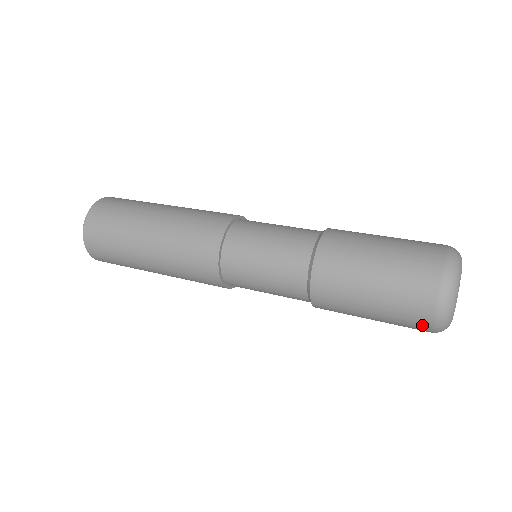
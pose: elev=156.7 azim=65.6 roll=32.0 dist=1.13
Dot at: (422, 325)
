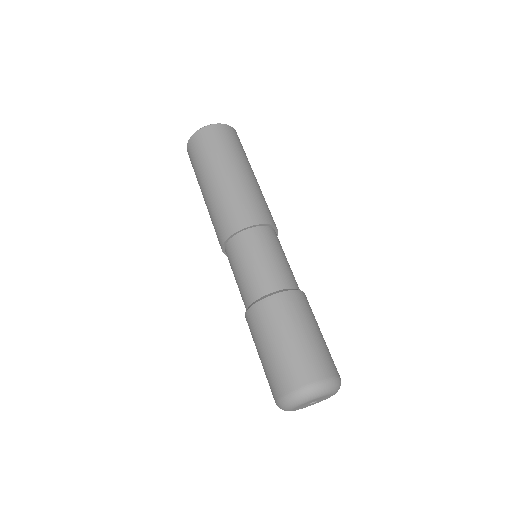
Dot at: occluded
